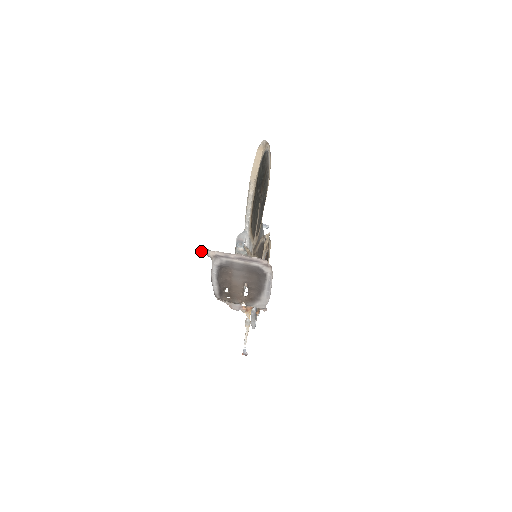
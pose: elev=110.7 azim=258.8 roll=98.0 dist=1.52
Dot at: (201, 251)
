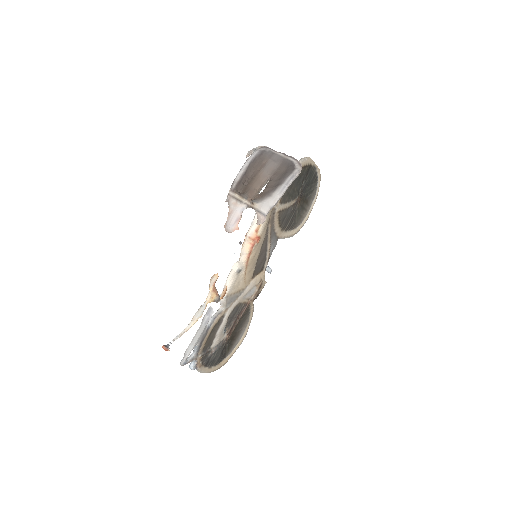
Dot at: (251, 150)
